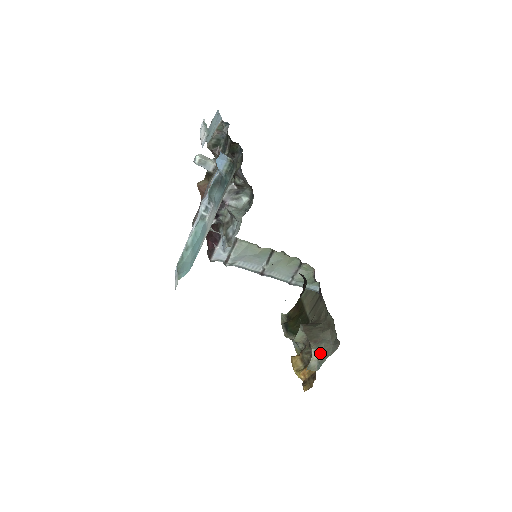
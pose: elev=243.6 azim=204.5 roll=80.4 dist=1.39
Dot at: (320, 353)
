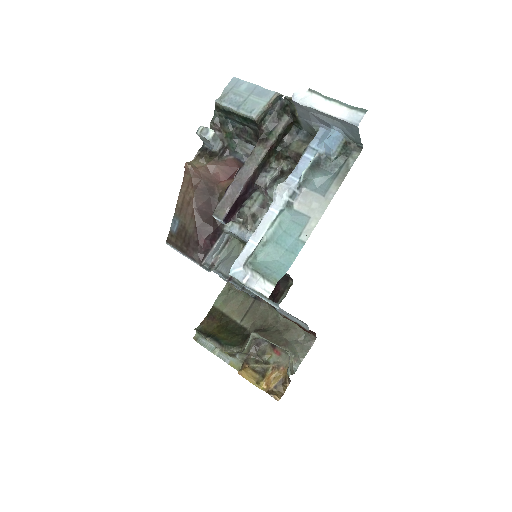
Dot at: (295, 355)
